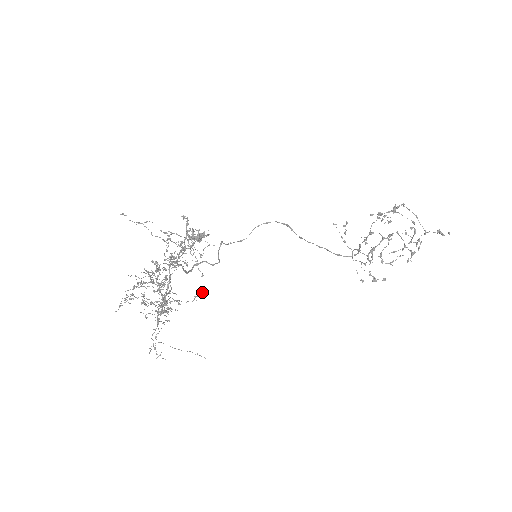
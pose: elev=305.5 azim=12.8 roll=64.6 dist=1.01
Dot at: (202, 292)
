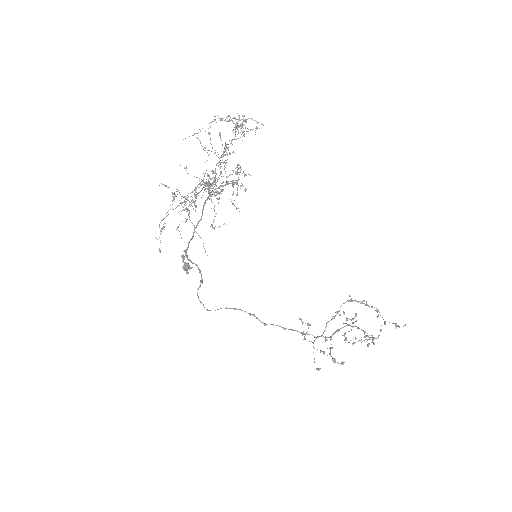
Dot at: (218, 227)
